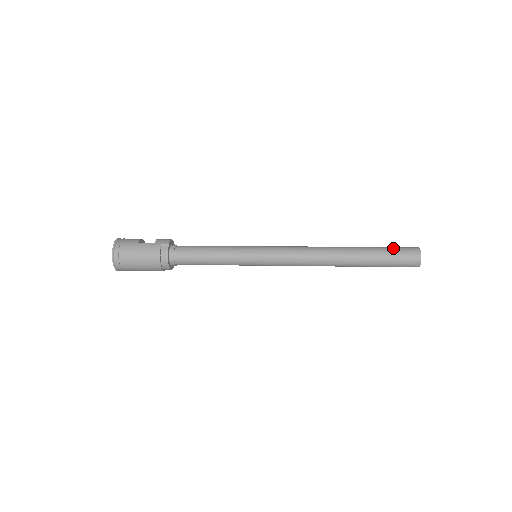
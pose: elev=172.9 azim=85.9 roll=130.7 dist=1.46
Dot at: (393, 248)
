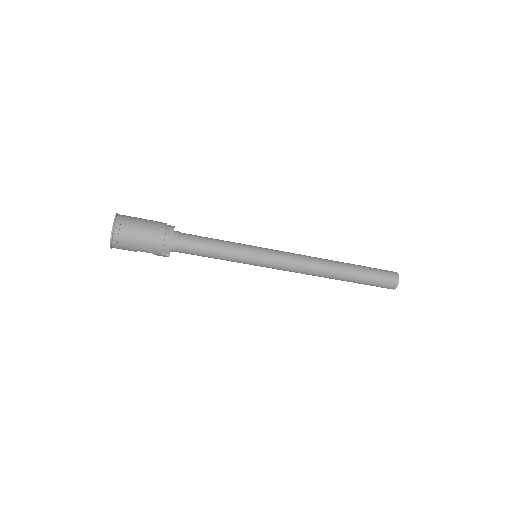
Dot at: occluded
